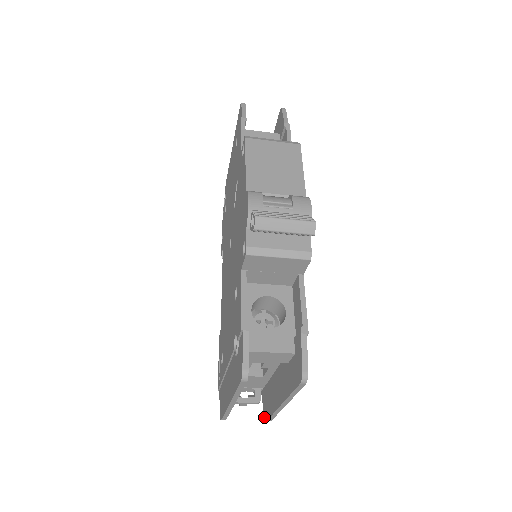
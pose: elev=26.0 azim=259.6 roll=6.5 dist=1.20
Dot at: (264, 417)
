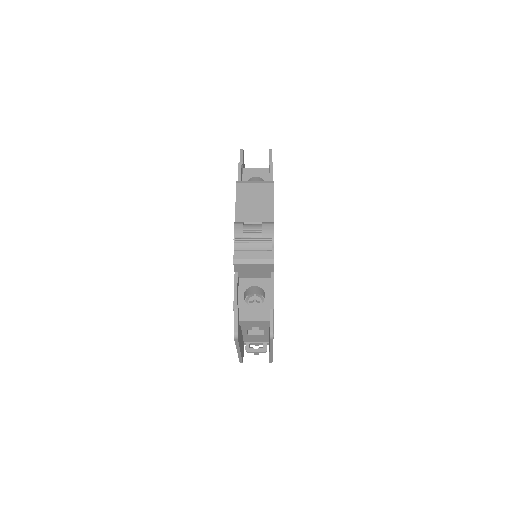
Dot at: occluded
